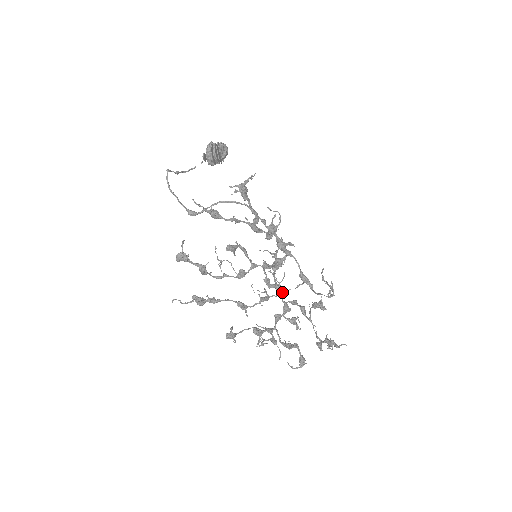
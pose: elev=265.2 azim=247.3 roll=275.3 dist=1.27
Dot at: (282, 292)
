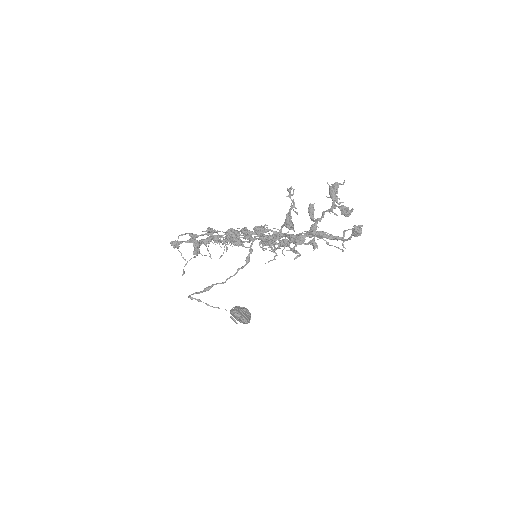
Dot at: (289, 243)
